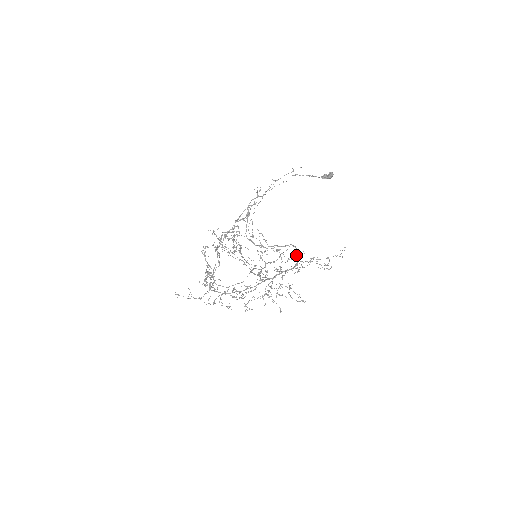
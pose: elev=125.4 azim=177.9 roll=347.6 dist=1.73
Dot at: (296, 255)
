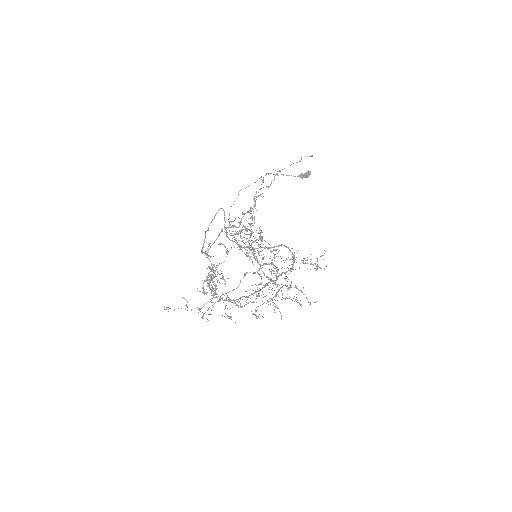
Dot at: (293, 255)
